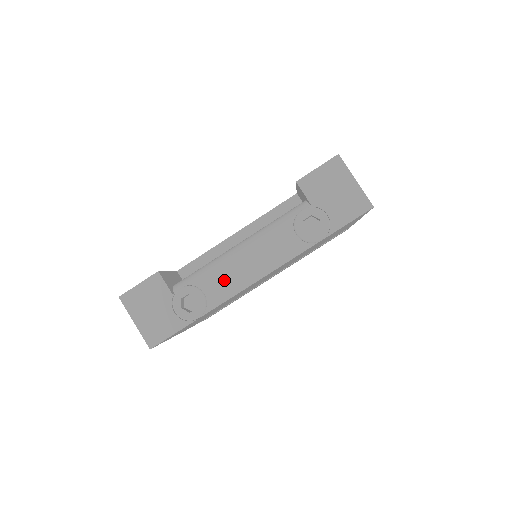
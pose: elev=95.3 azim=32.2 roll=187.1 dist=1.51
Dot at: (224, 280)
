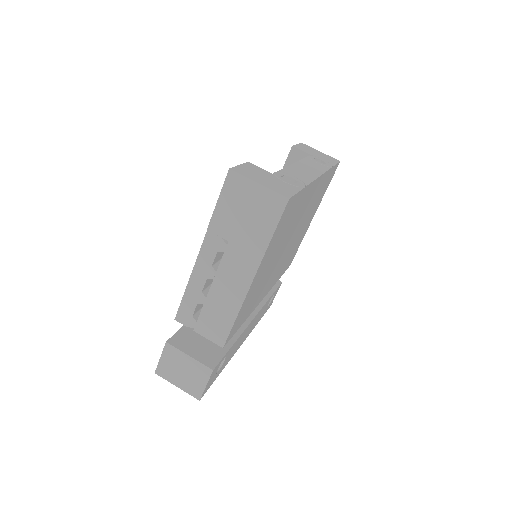
Dot at: (300, 172)
